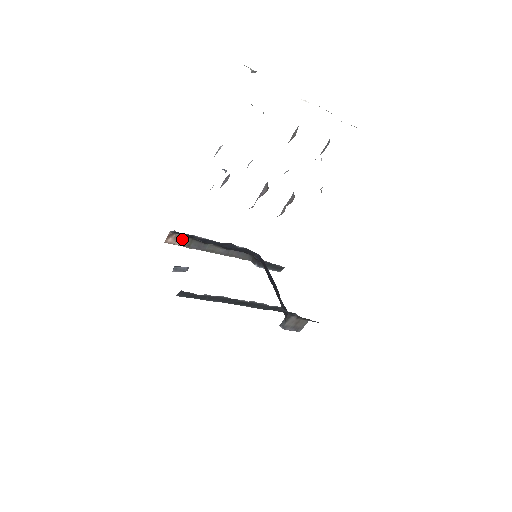
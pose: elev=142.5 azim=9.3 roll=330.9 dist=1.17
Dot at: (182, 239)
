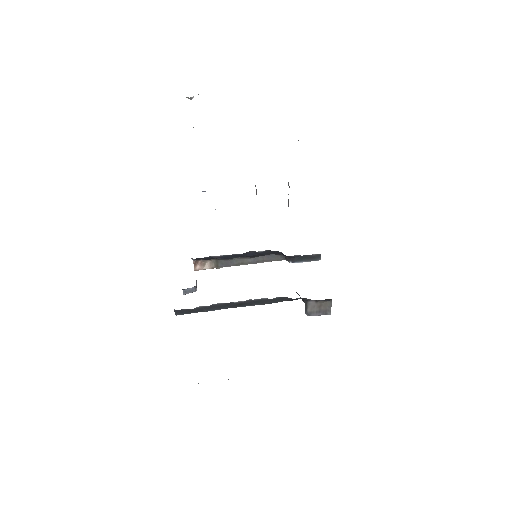
Dot at: (208, 263)
